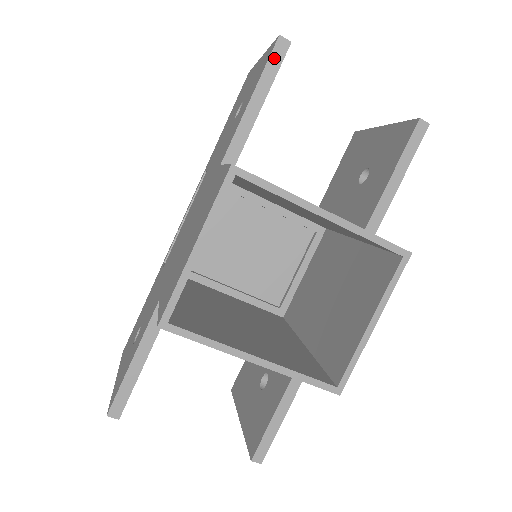
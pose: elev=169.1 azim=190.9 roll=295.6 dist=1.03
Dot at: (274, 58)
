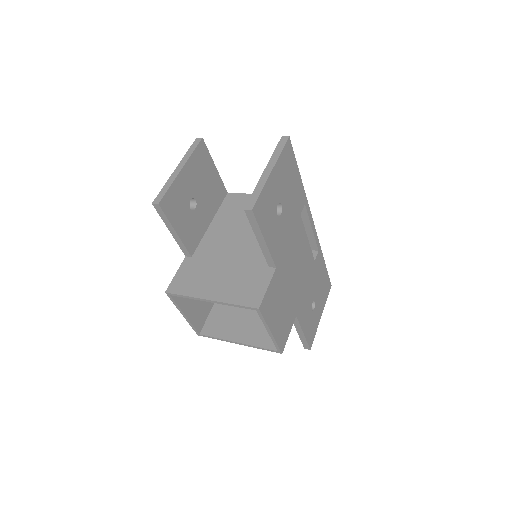
Dot at: (160, 213)
